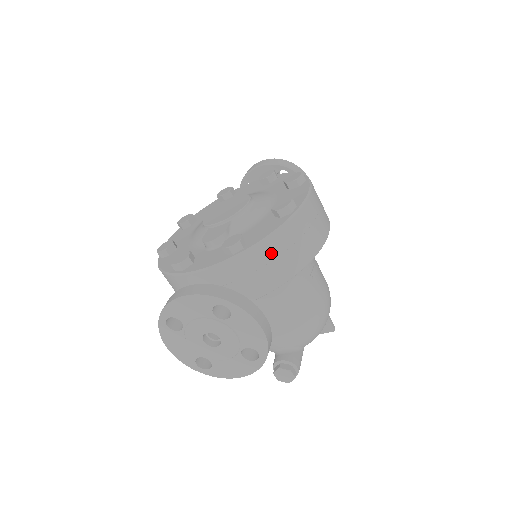
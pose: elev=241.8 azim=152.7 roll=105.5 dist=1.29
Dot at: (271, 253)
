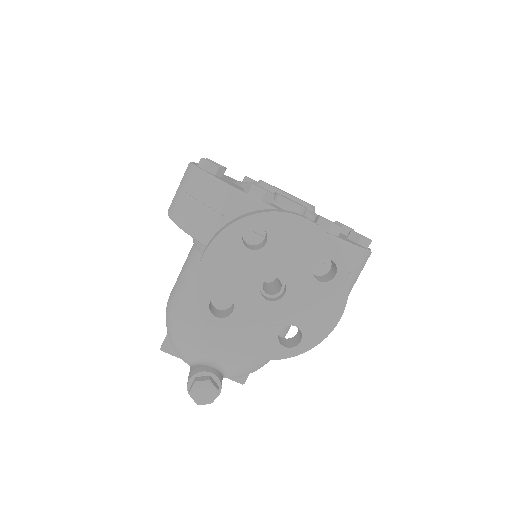
Dot at: (347, 263)
